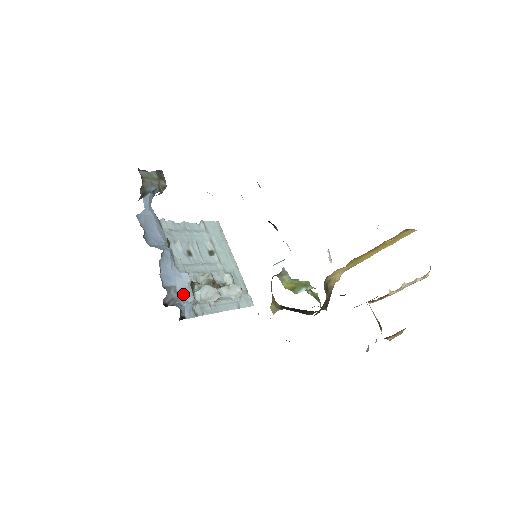
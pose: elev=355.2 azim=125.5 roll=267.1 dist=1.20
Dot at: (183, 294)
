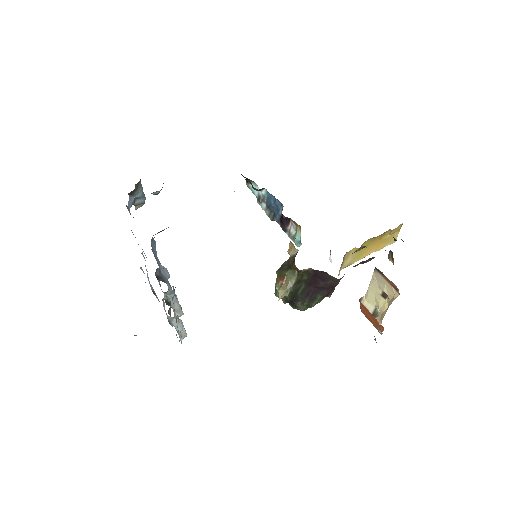
Dot at: (166, 281)
